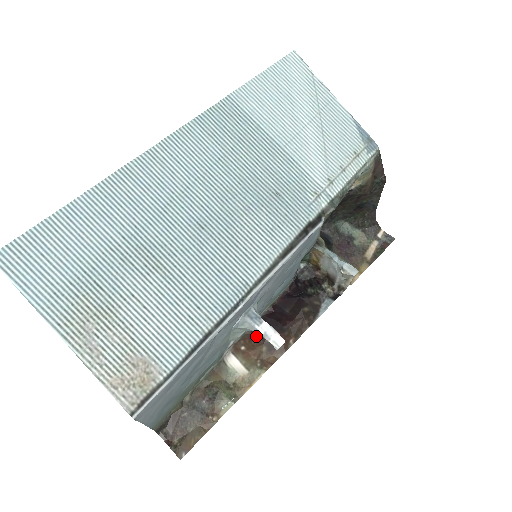
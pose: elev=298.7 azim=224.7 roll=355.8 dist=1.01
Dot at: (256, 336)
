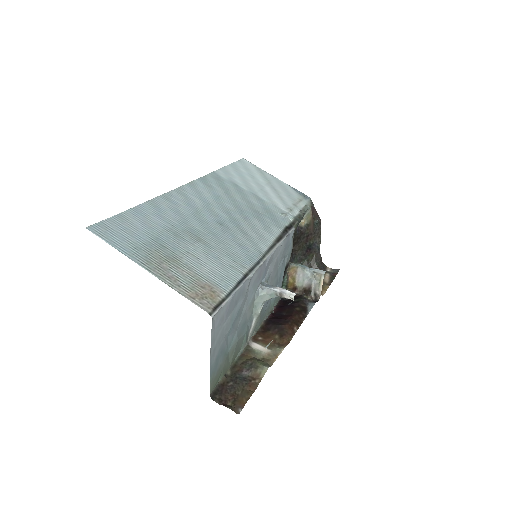
Dot at: (267, 331)
